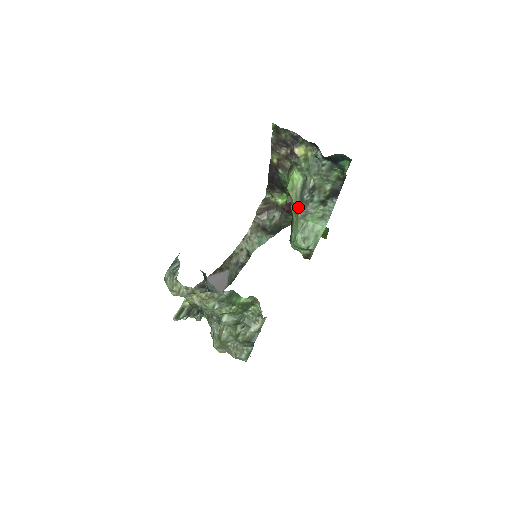
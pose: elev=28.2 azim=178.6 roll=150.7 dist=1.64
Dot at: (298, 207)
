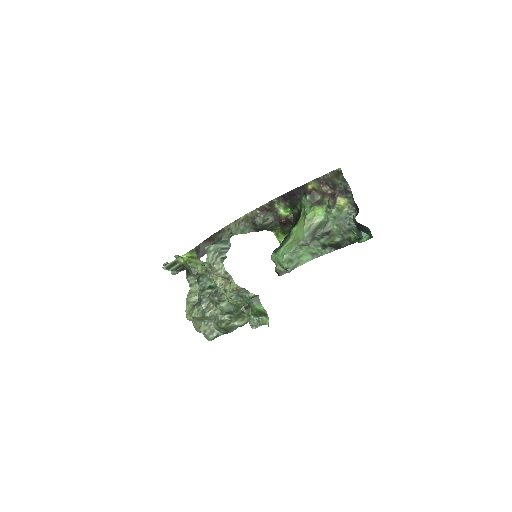
Dot at: (306, 237)
